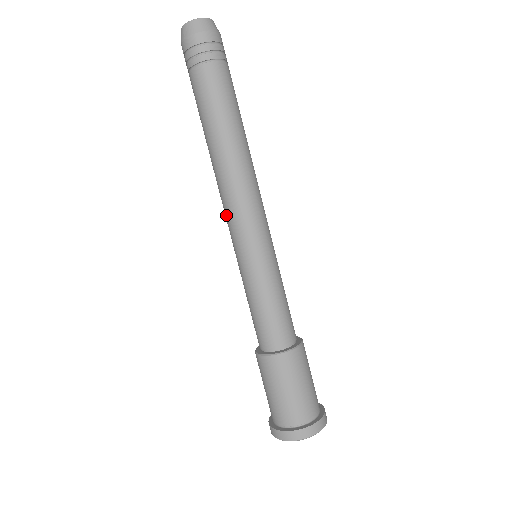
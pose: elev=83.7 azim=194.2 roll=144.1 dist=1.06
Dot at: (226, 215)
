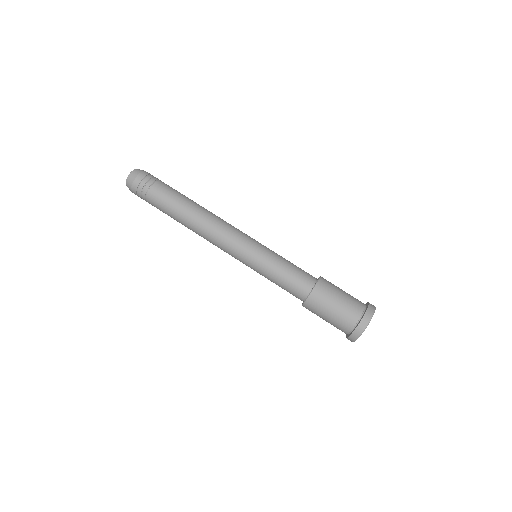
Dot at: (225, 241)
